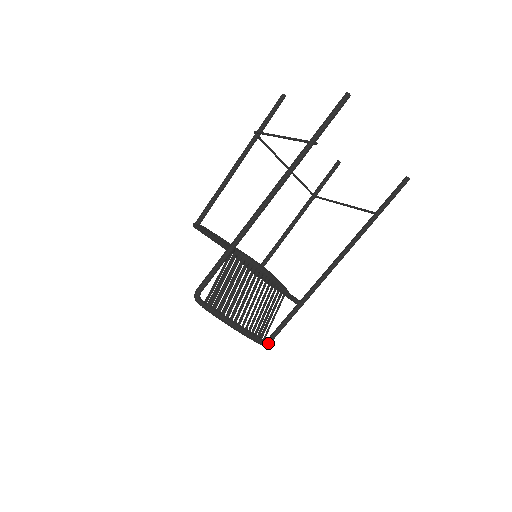
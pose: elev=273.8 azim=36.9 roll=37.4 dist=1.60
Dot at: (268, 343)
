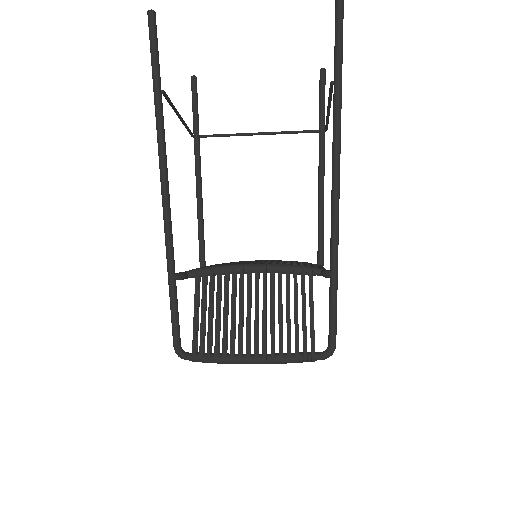
Dot at: (329, 353)
